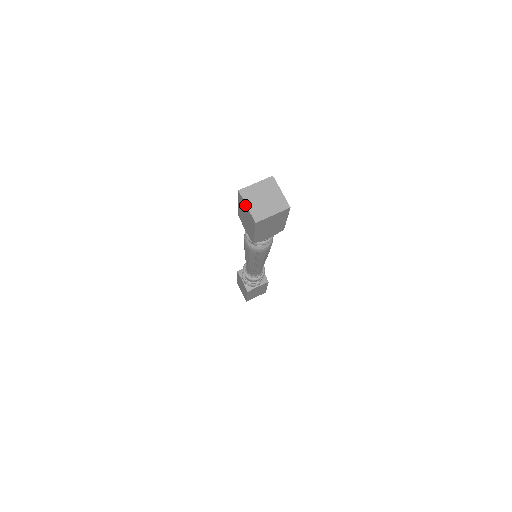
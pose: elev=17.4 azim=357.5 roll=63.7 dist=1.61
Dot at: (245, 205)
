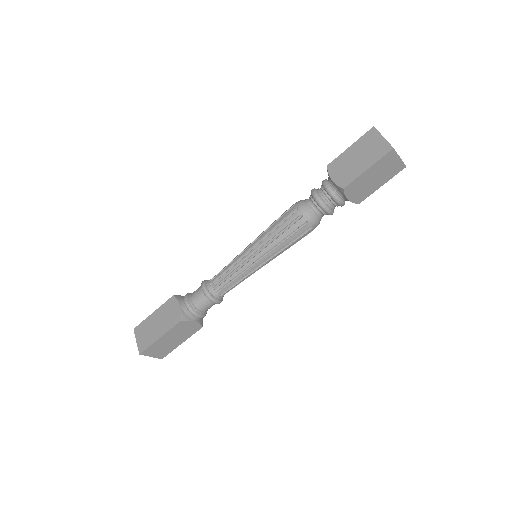
Dot at: (379, 137)
